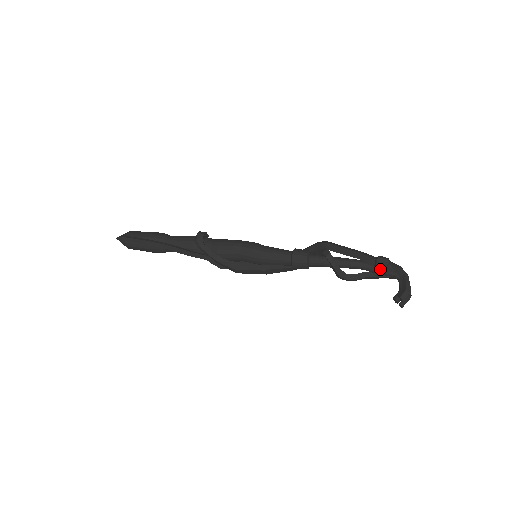
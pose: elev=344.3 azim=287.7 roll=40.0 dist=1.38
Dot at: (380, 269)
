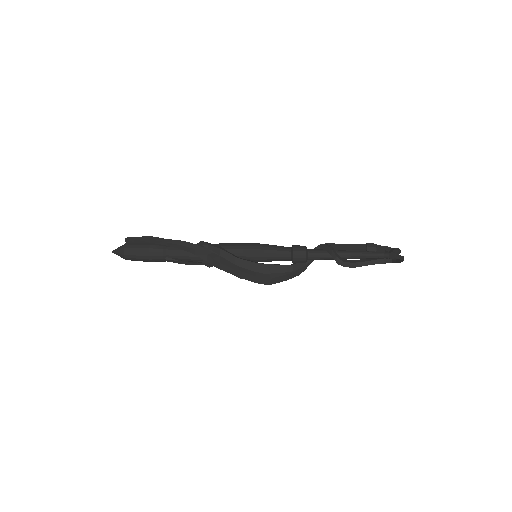
Dot at: (371, 250)
